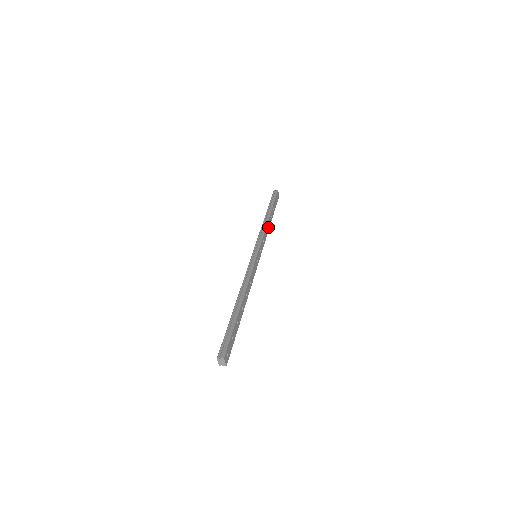
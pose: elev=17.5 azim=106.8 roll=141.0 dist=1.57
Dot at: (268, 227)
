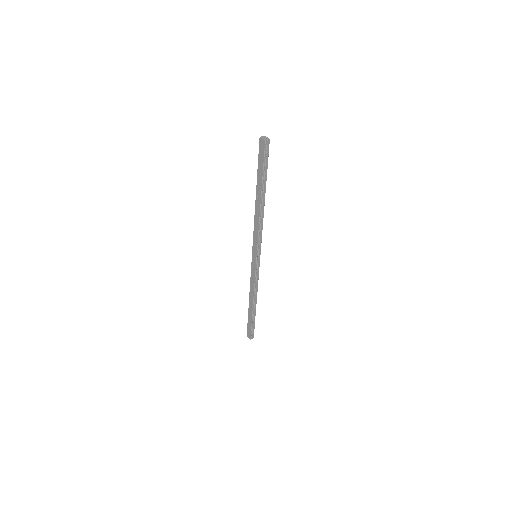
Dot at: occluded
